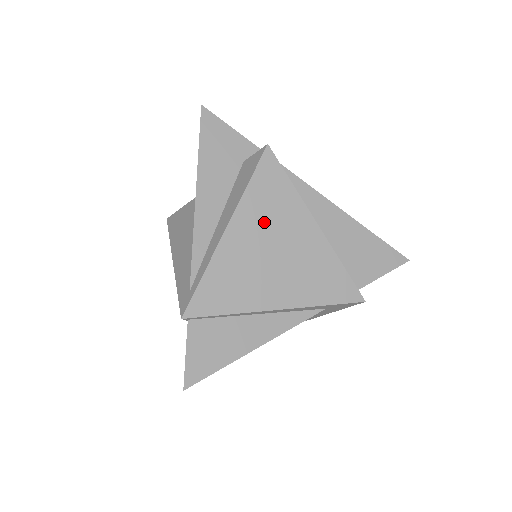
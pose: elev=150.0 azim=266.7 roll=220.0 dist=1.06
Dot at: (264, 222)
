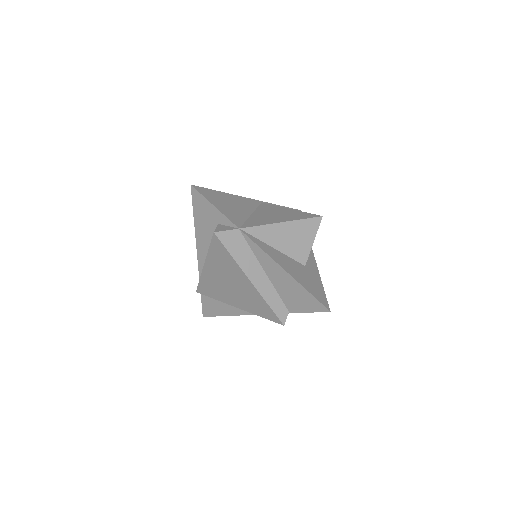
Dot at: (221, 269)
